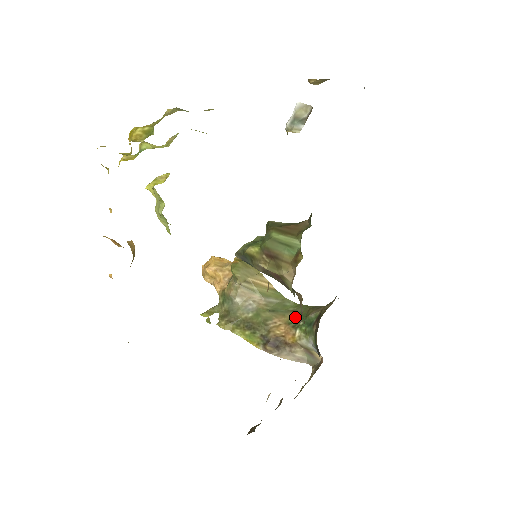
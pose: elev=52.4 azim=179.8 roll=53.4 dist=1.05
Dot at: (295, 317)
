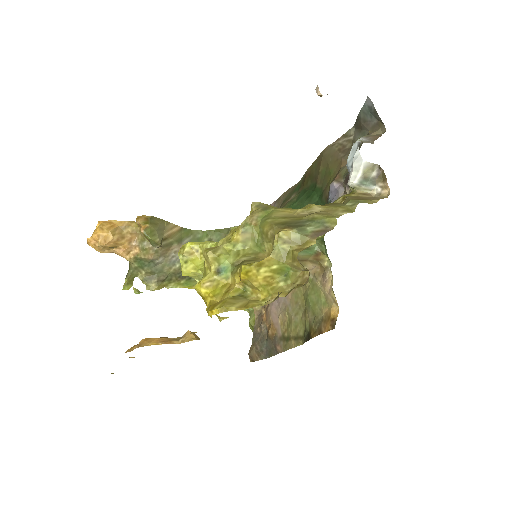
Dot at: occluded
